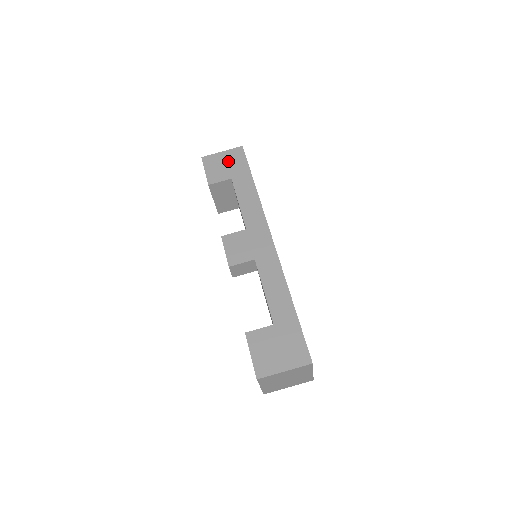
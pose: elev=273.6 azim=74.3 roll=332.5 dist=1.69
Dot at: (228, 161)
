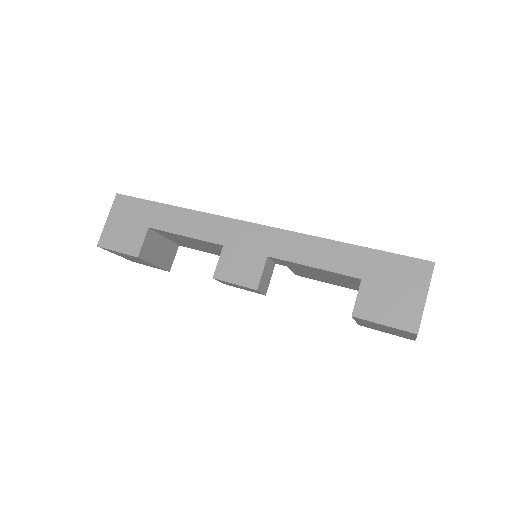
Dot at: (124, 219)
